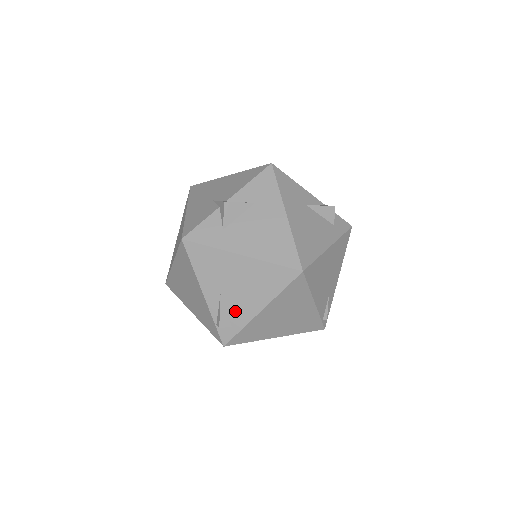
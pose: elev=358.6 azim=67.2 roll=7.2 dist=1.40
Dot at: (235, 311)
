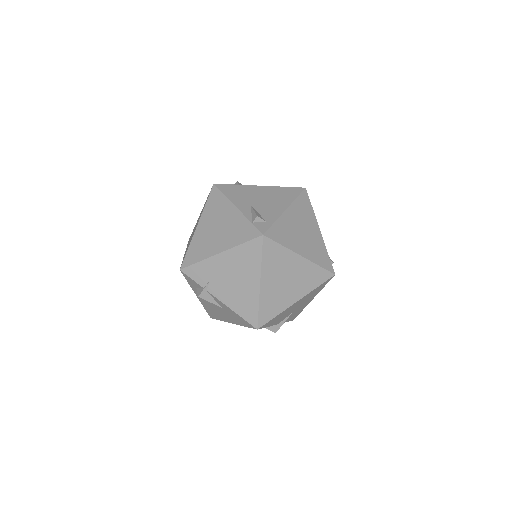
Dot at: (265, 212)
